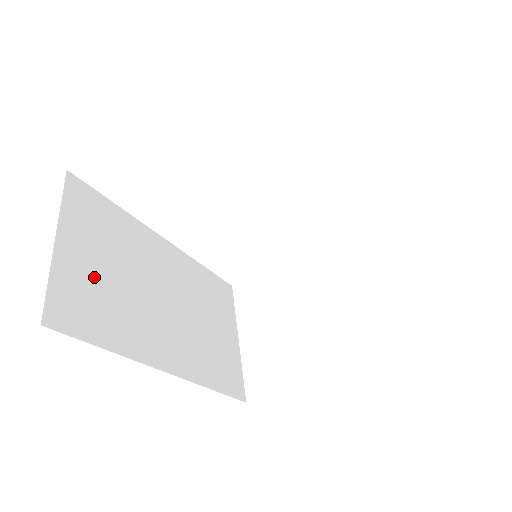
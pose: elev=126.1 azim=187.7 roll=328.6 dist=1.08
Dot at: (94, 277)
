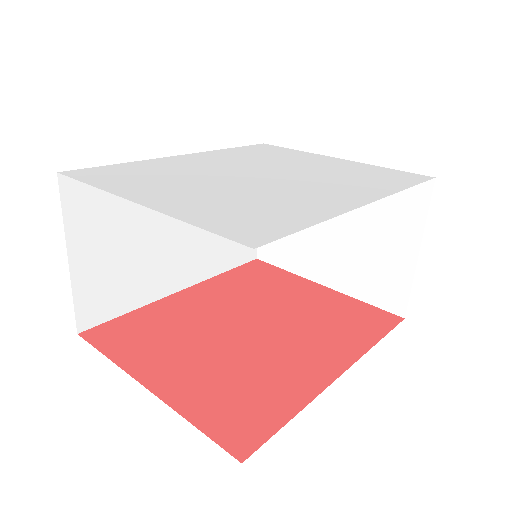
Dot at: (110, 265)
